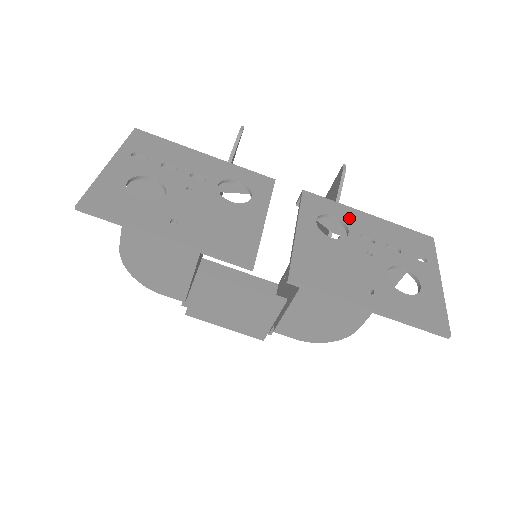
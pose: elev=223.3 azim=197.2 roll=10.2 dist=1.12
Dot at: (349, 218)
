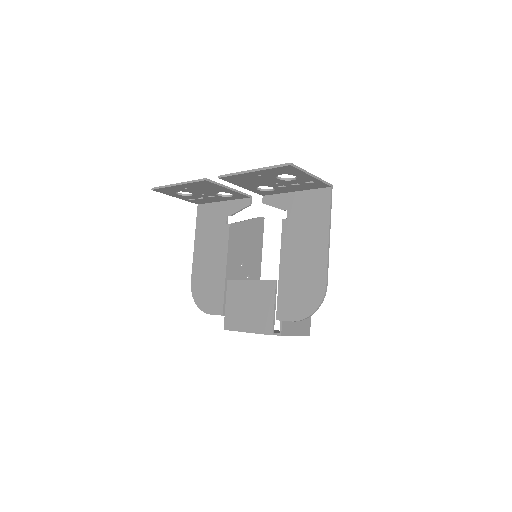
Dot at: (280, 189)
